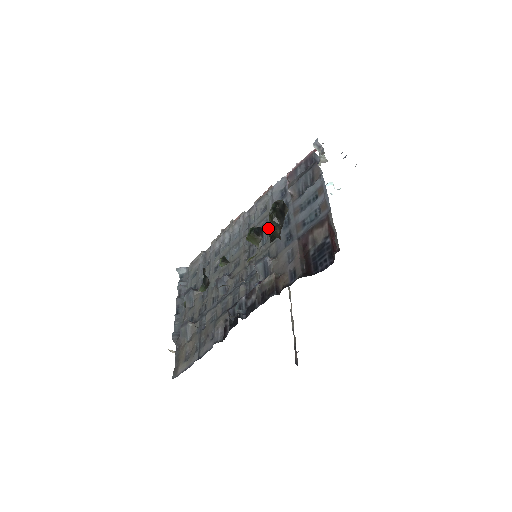
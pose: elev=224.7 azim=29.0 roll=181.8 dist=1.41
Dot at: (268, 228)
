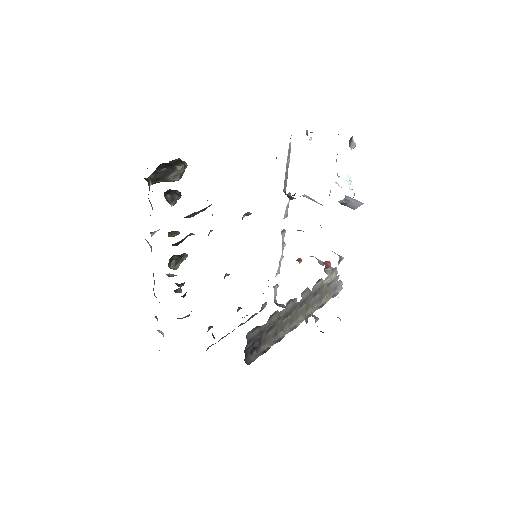
Dot at: occluded
